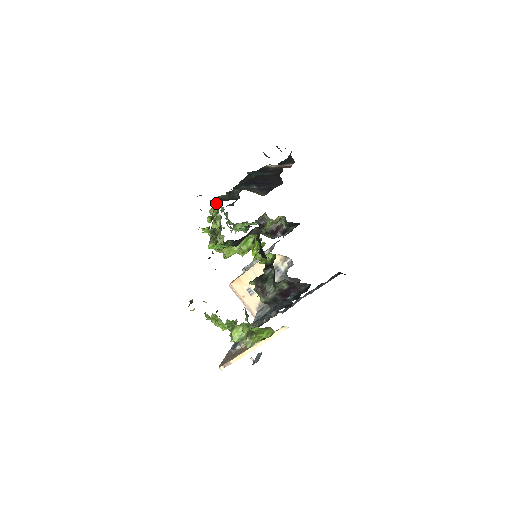
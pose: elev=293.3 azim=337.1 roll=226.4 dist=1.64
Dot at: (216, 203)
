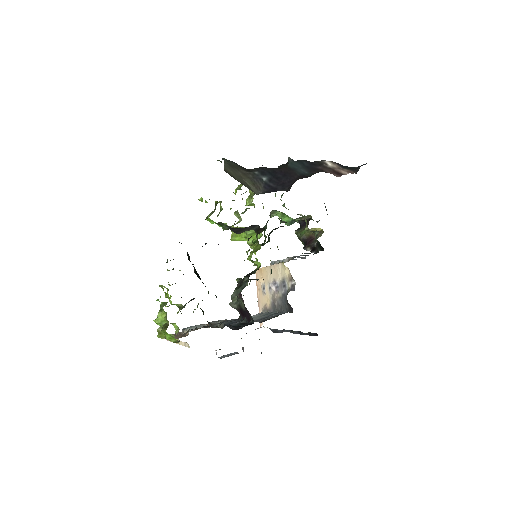
Dot at: occluded
